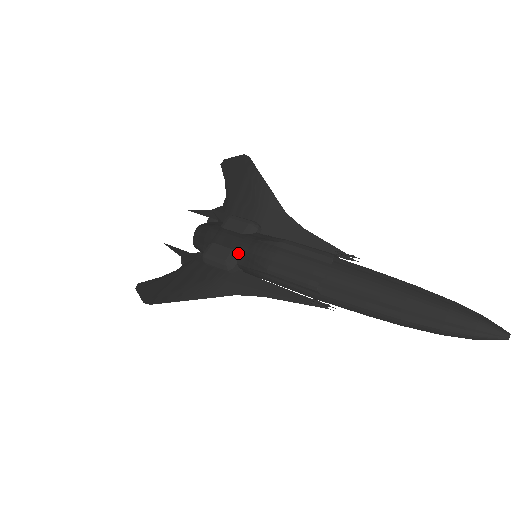
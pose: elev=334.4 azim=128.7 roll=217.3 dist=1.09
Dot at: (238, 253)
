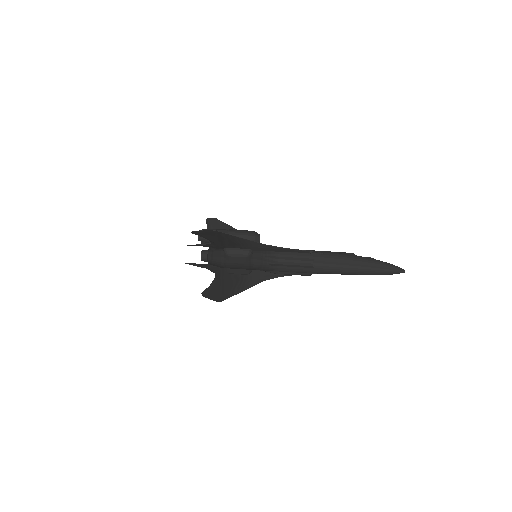
Dot at: occluded
